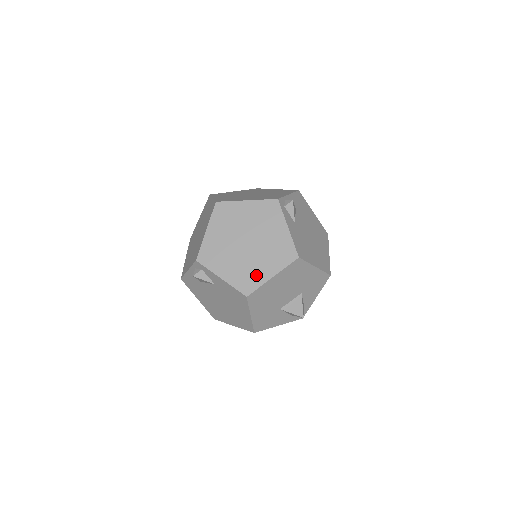
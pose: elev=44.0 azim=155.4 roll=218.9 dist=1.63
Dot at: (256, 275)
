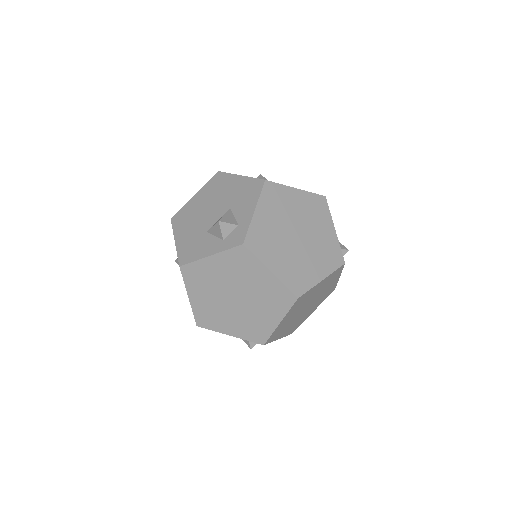
Dot at: (303, 319)
